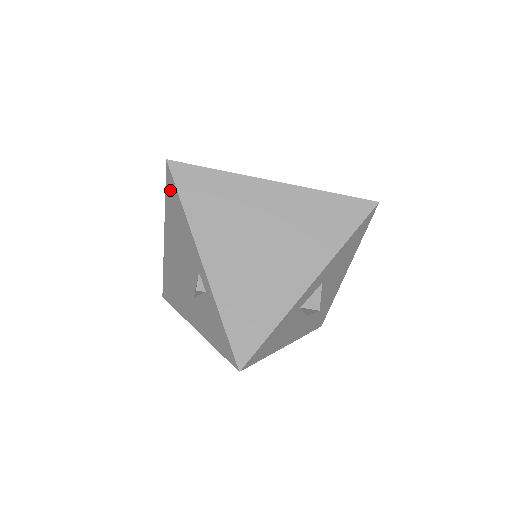
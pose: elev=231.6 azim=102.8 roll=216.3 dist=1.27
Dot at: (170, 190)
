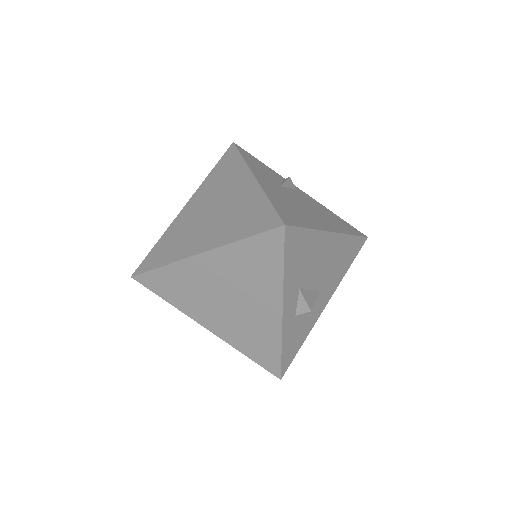
Dot at: occluded
